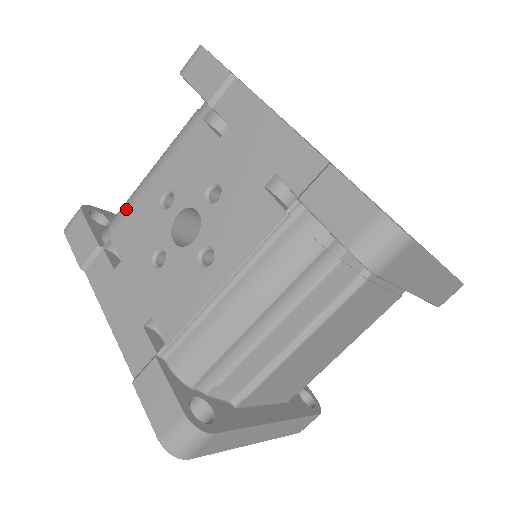
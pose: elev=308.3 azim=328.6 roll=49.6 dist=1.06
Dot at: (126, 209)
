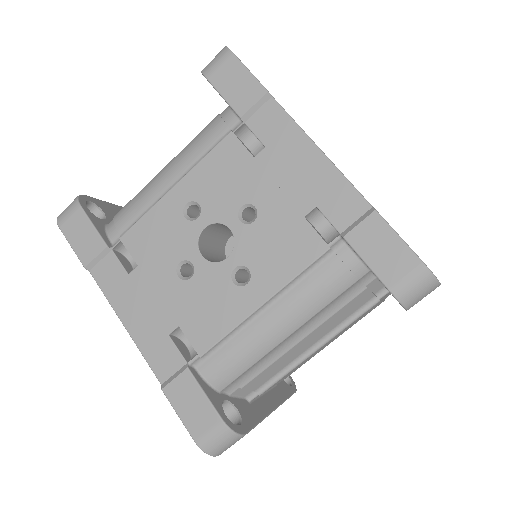
Dot at: (137, 210)
